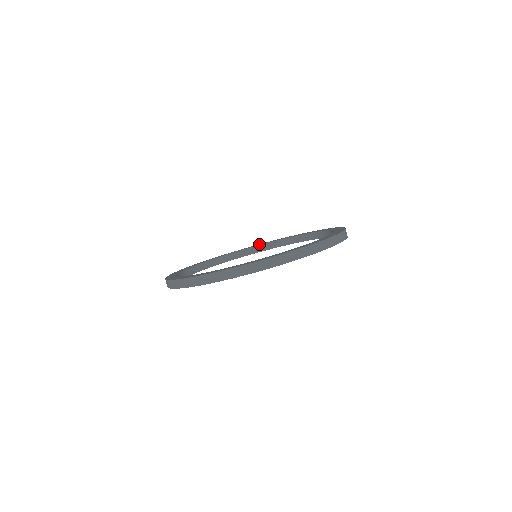
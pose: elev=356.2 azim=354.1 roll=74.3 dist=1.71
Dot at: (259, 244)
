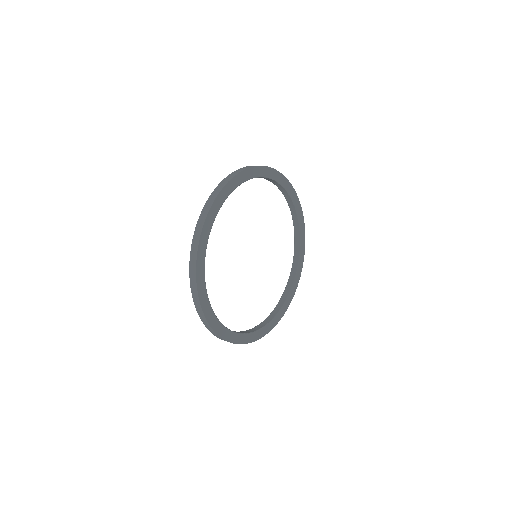
Dot at: occluded
